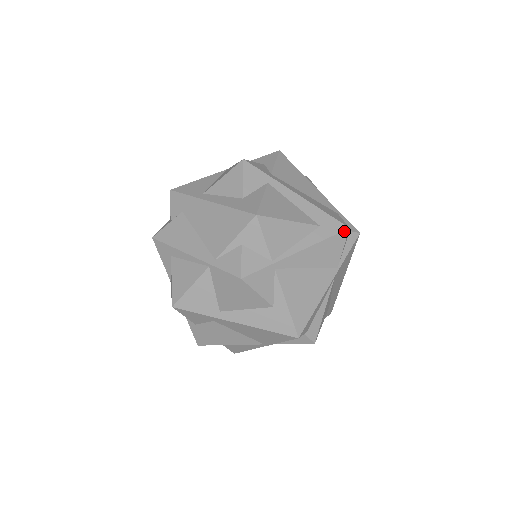
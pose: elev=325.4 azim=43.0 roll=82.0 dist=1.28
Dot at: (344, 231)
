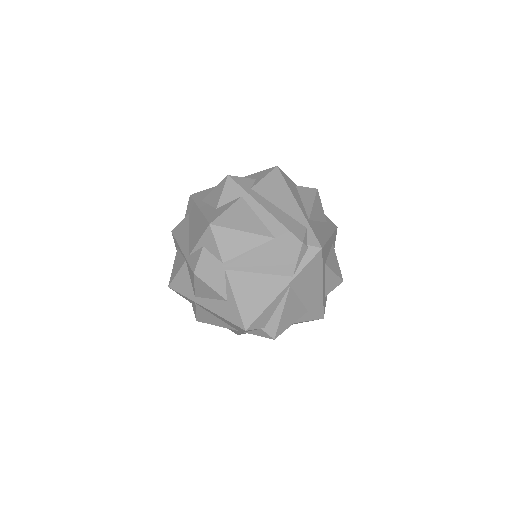
Dot at: (297, 245)
